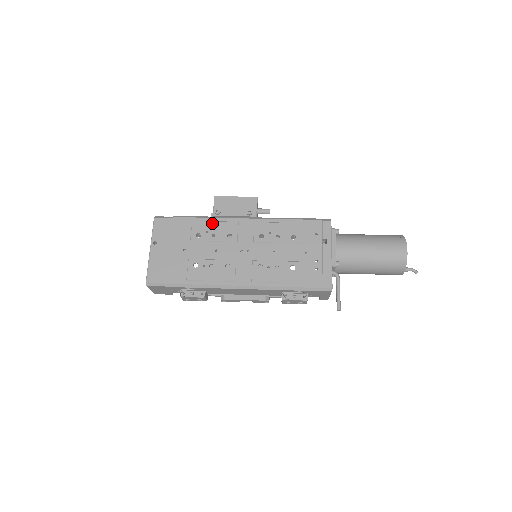
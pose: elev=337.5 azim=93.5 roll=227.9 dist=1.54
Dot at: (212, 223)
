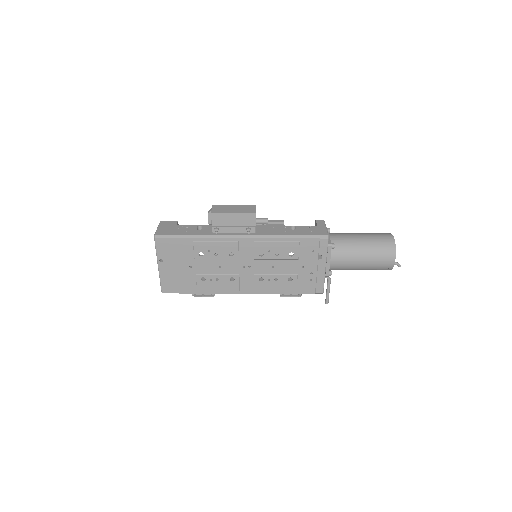
Dot at: (213, 243)
